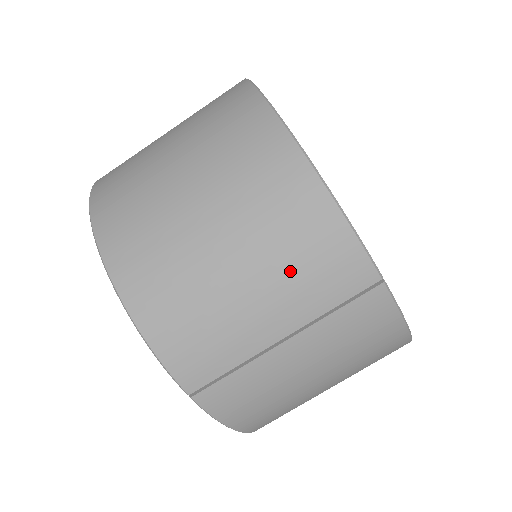
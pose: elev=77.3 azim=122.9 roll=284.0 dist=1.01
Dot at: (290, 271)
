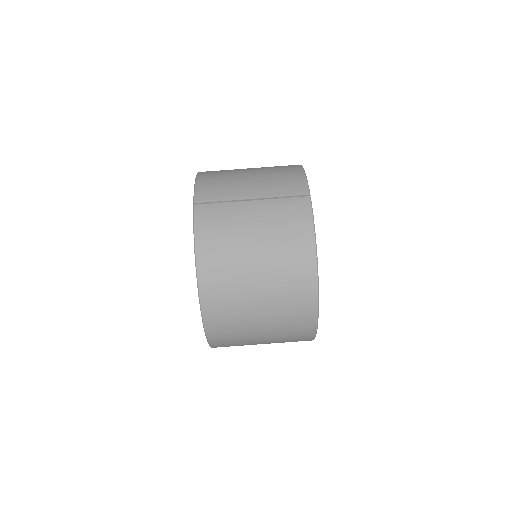
Dot at: (272, 179)
